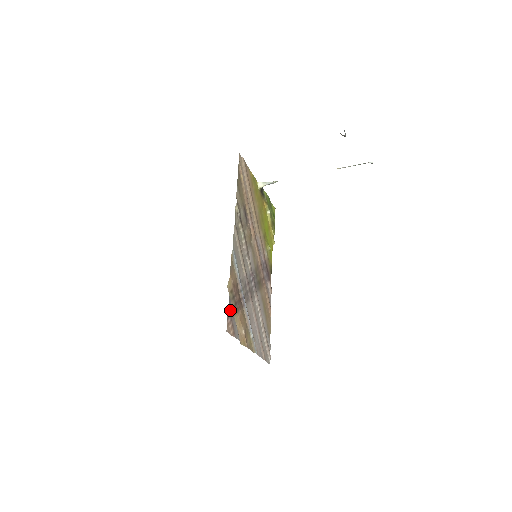
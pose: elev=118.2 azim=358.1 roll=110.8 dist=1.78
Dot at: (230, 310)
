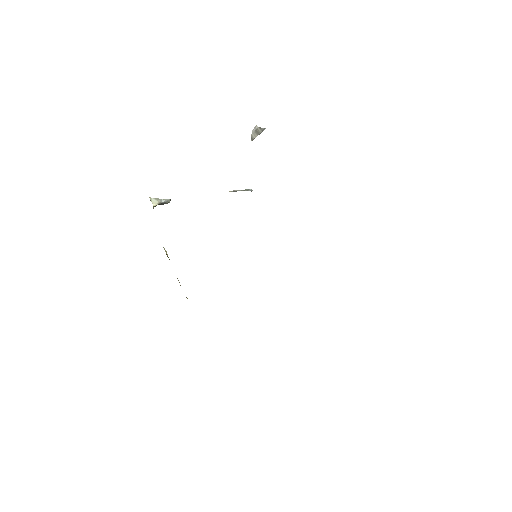
Dot at: occluded
